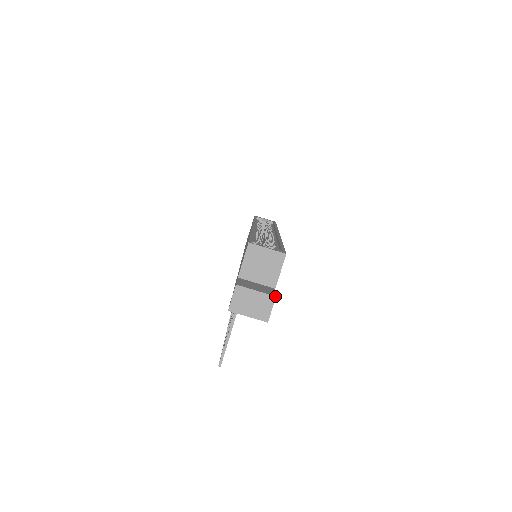
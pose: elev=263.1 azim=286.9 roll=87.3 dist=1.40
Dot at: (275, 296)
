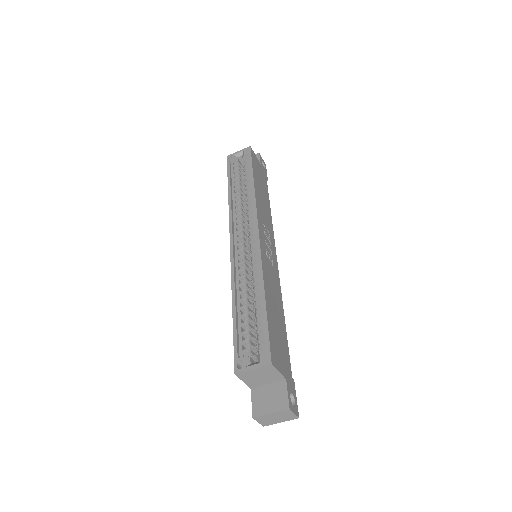
Dot at: (288, 409)
